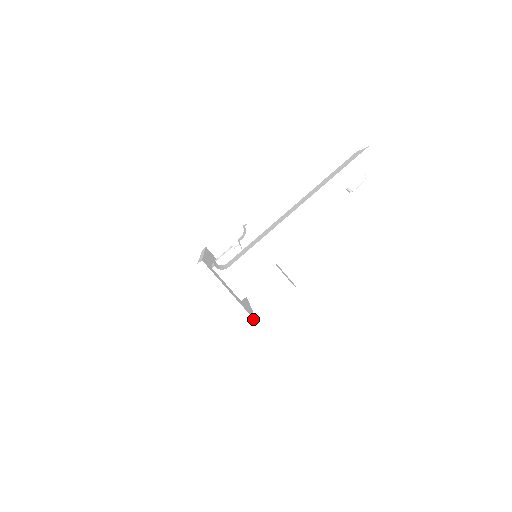
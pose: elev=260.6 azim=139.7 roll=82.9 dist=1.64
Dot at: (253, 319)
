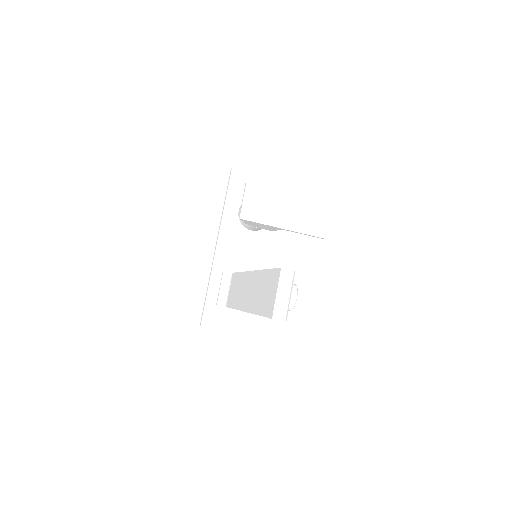
Dot at: occluded
